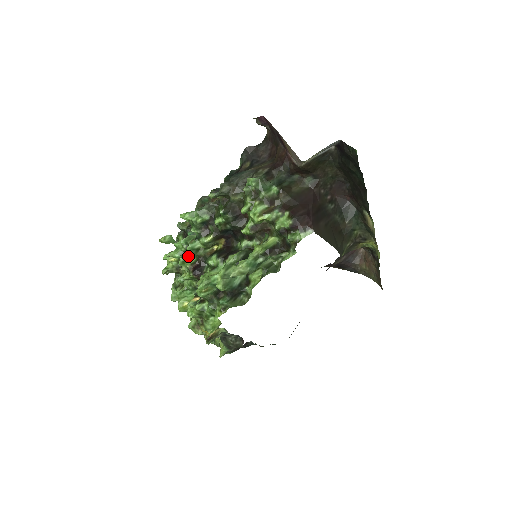
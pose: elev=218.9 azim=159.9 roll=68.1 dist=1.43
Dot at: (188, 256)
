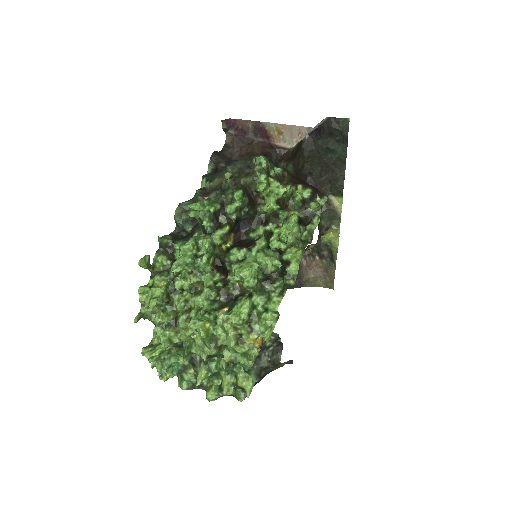
Dot at: (210, 253)
